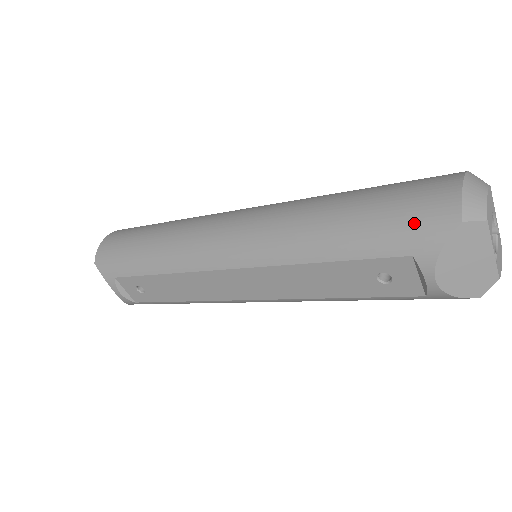
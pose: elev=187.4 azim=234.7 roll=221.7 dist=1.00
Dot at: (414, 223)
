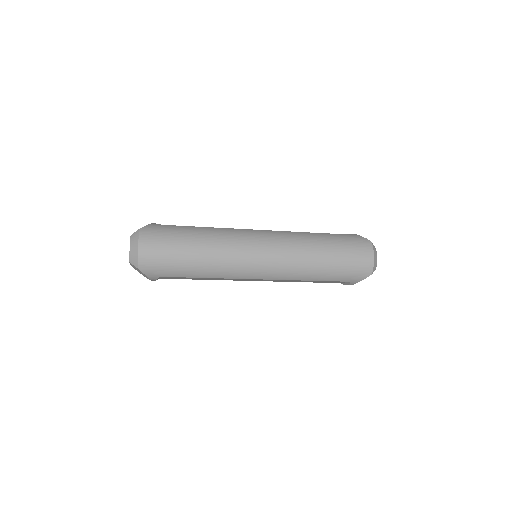
Dot at: (356, 273)
